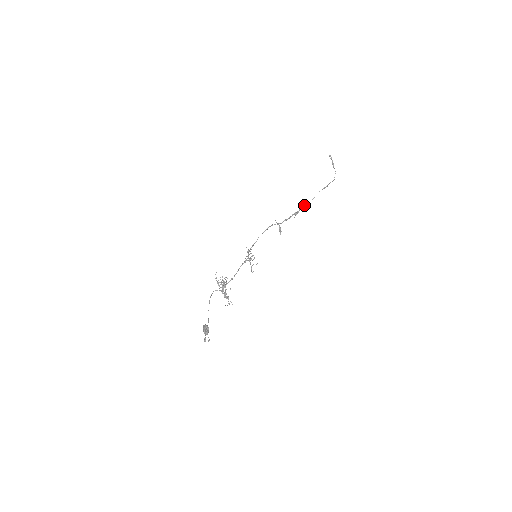
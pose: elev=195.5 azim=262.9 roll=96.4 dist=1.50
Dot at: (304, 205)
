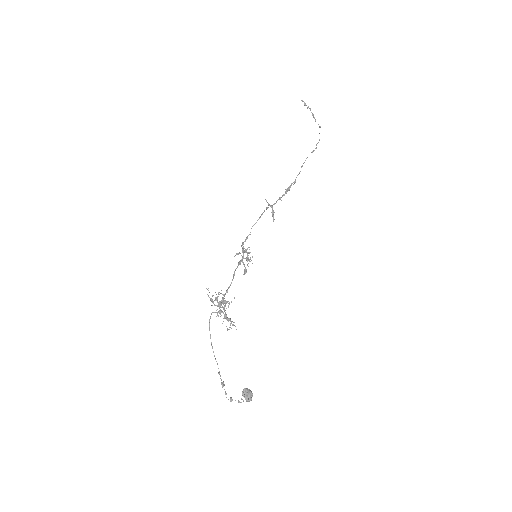
Dot at: (296, 177)
